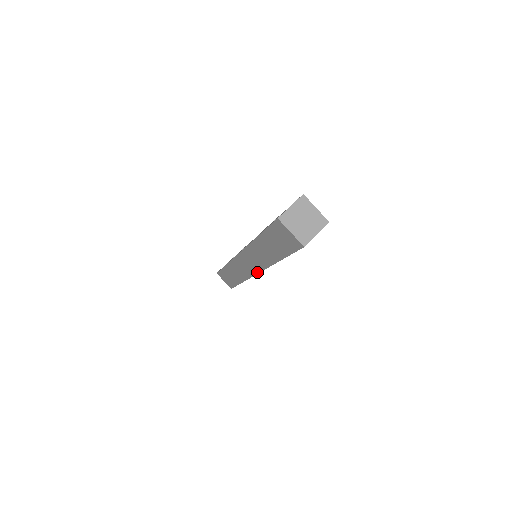
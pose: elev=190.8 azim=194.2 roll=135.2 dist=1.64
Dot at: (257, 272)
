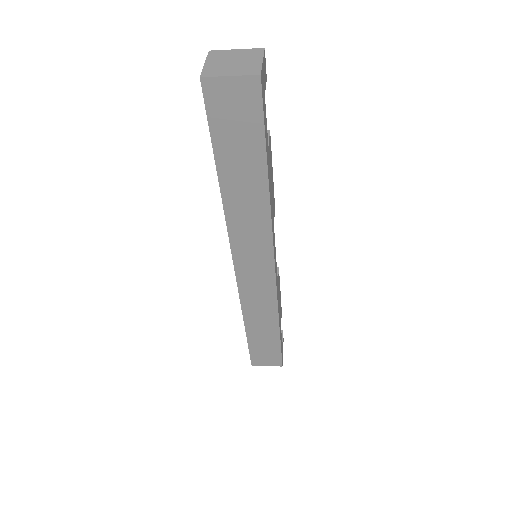
Dot at: (272, 265)
